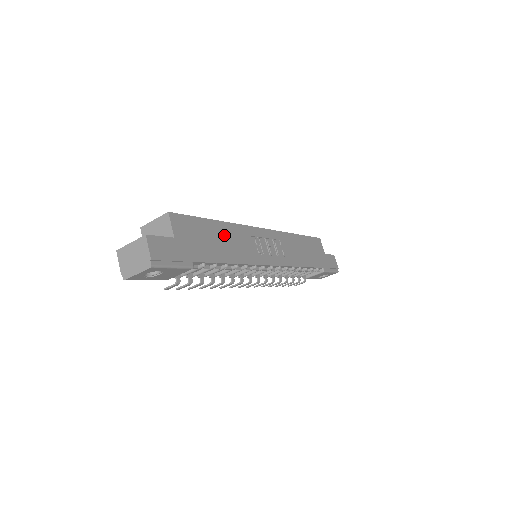
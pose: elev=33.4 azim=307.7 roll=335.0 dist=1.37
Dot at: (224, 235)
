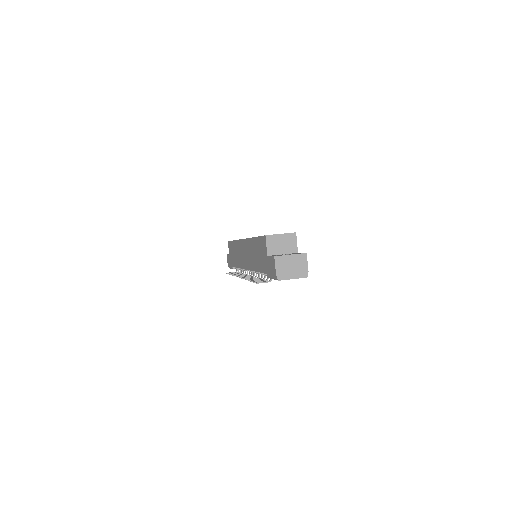
Dot at: occluded
